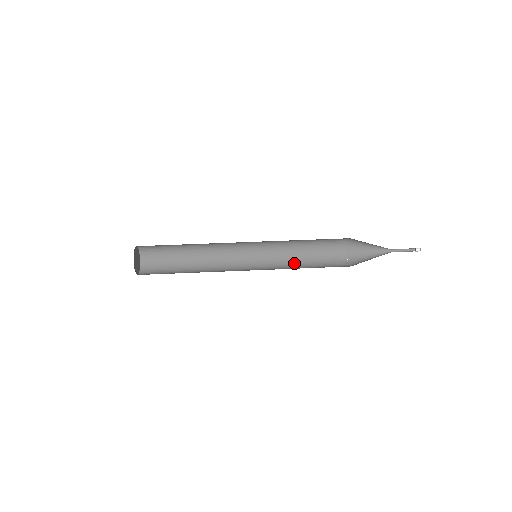
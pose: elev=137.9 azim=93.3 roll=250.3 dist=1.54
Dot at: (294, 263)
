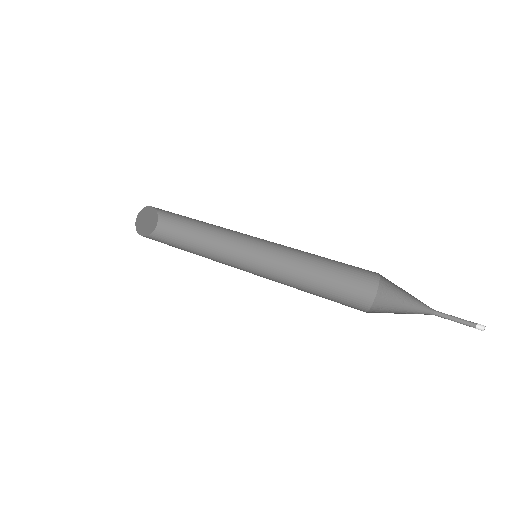
Dot at: (307, 269)
